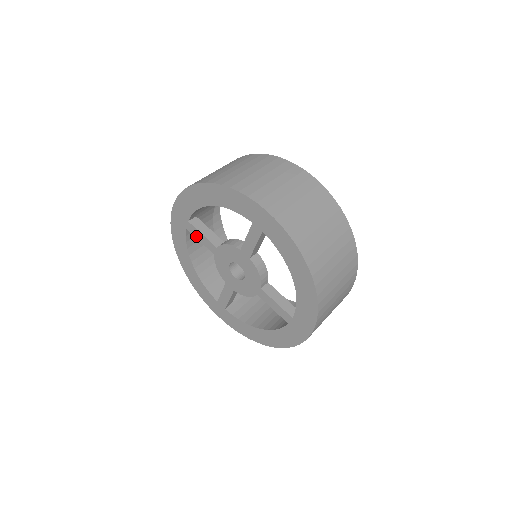
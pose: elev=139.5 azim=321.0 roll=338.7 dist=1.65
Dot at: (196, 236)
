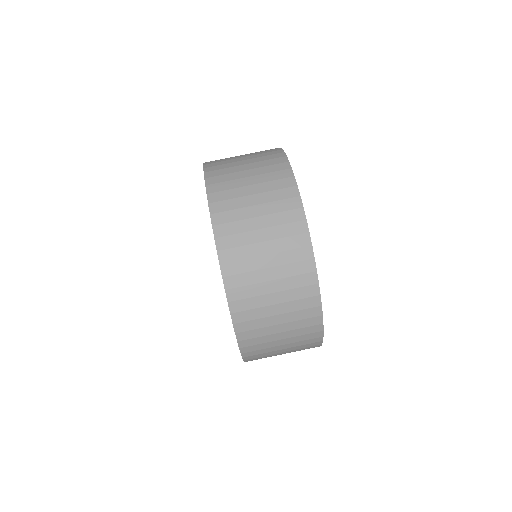
Dot at: occluded
